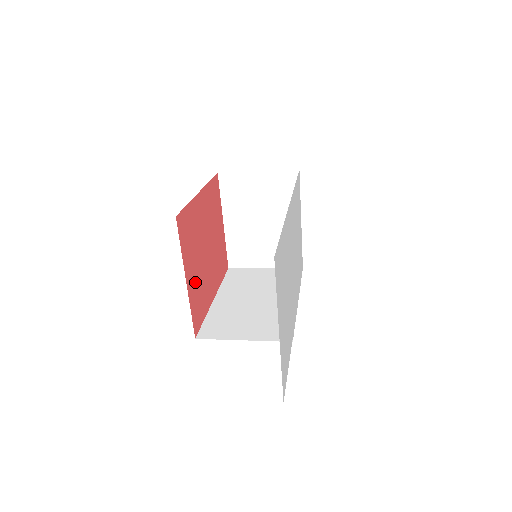
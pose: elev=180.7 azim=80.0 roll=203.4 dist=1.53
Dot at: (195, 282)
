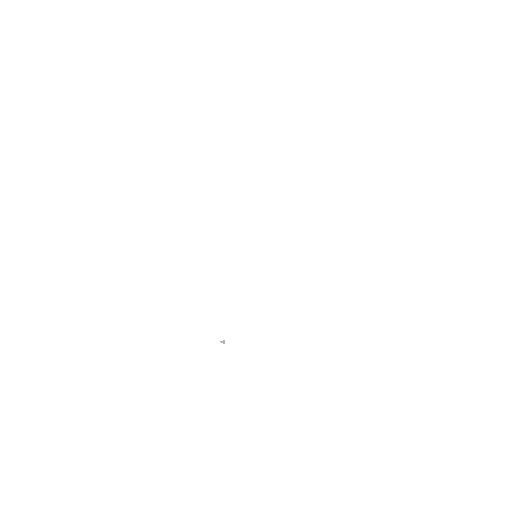
Dot at: occluded
